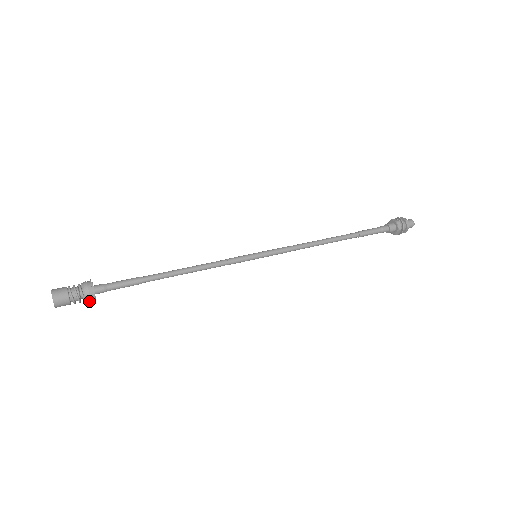
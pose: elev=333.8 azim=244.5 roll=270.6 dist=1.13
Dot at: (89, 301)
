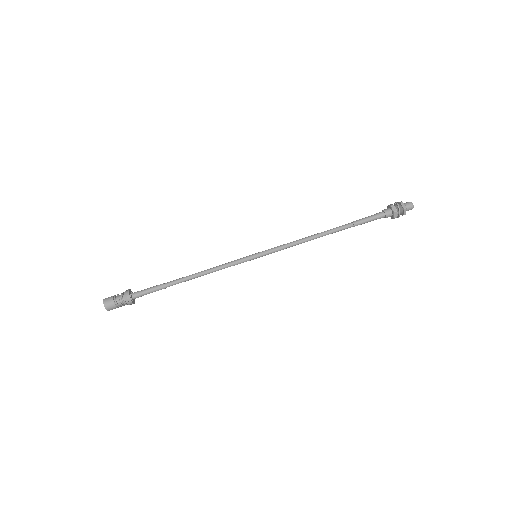
Dot at: (131, 303)
